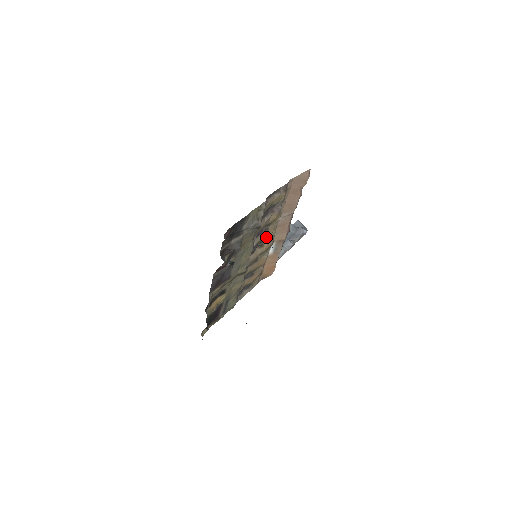
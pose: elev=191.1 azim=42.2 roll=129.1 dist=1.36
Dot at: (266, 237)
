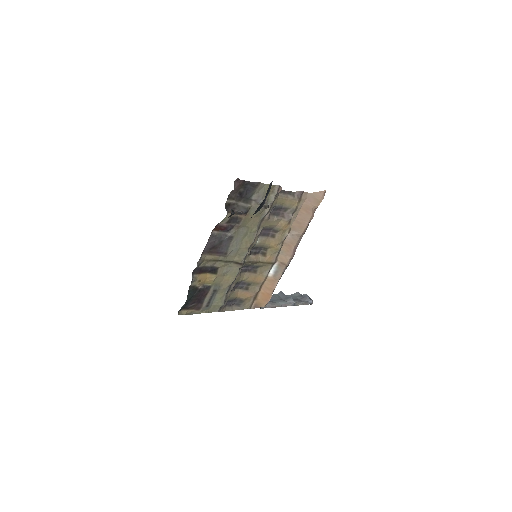
Dot at: (271, 246)
